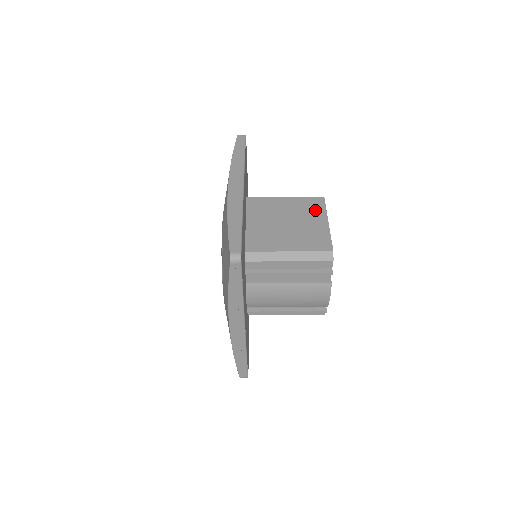
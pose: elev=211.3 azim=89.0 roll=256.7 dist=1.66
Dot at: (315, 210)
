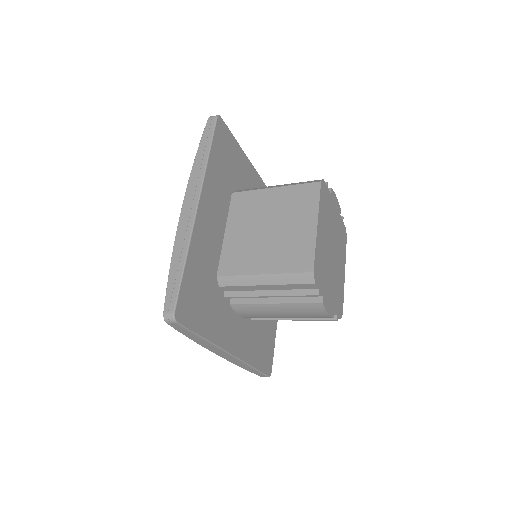
Dot at: (305, 206)
